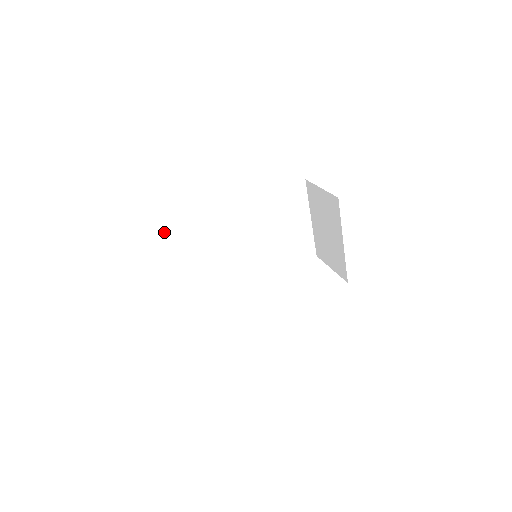
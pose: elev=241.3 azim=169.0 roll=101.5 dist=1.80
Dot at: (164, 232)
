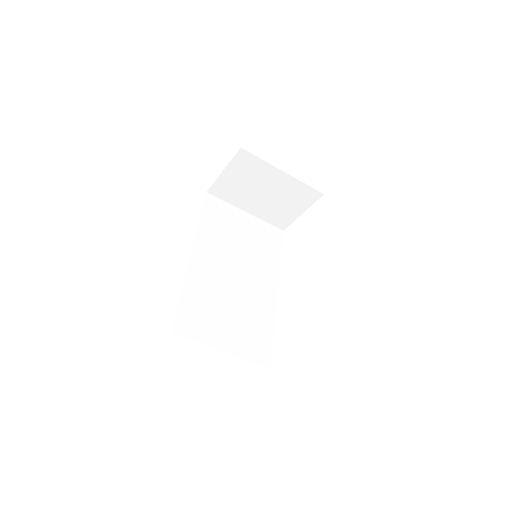
Dot at: (179, 332)
